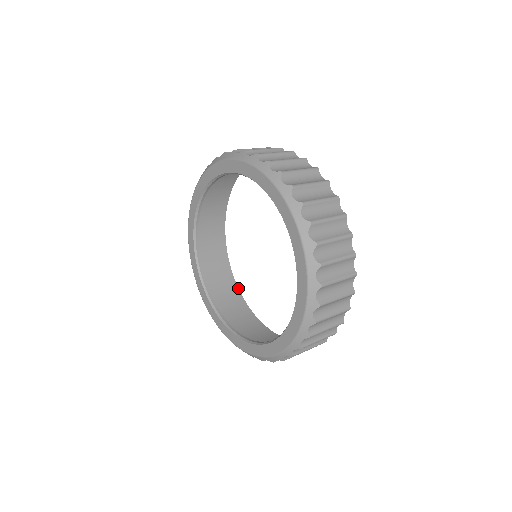
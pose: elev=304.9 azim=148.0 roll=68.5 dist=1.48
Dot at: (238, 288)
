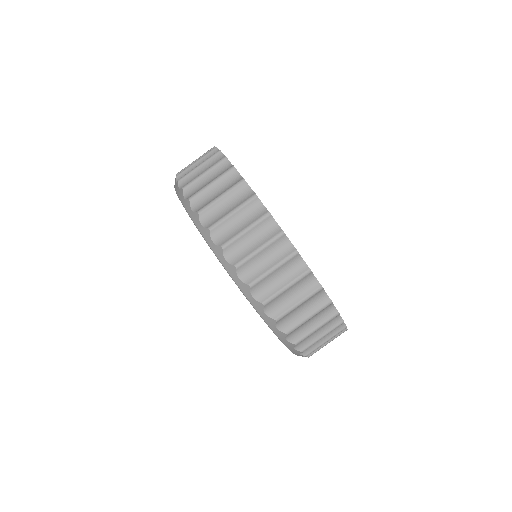
Dot at: occluded
